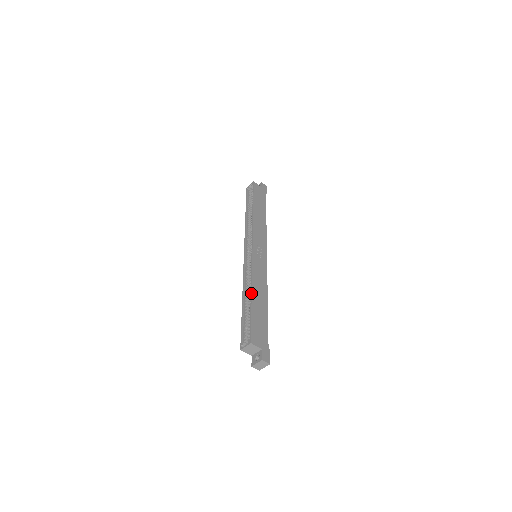
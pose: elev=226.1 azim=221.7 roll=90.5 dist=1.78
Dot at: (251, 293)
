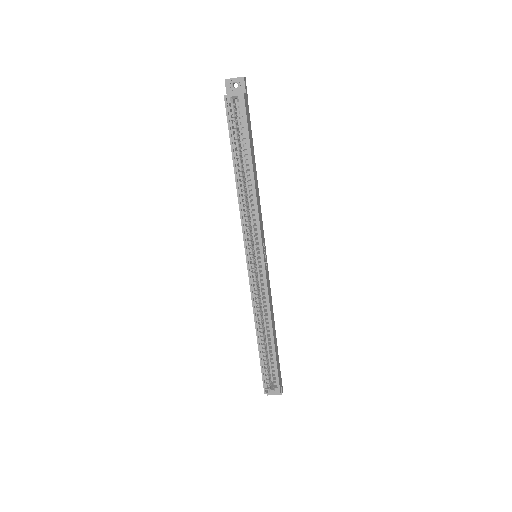
Dot at: (273, 335)
